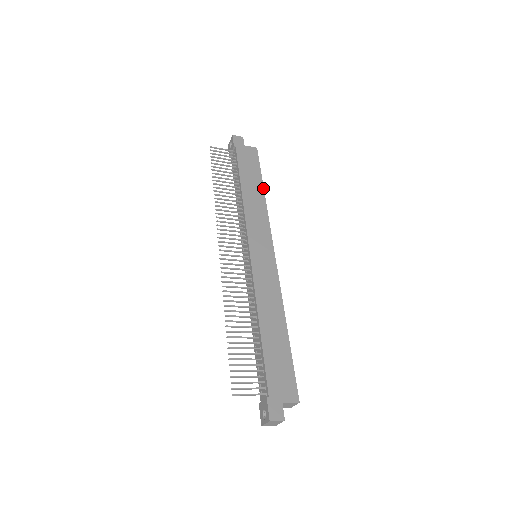
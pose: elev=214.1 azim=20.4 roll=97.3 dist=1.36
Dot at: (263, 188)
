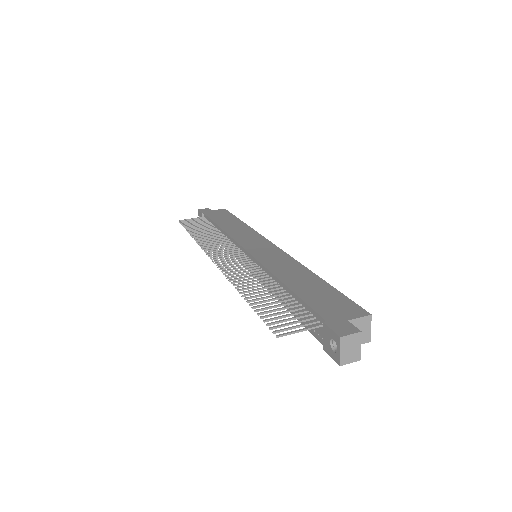
Dot at: (241, 221)
